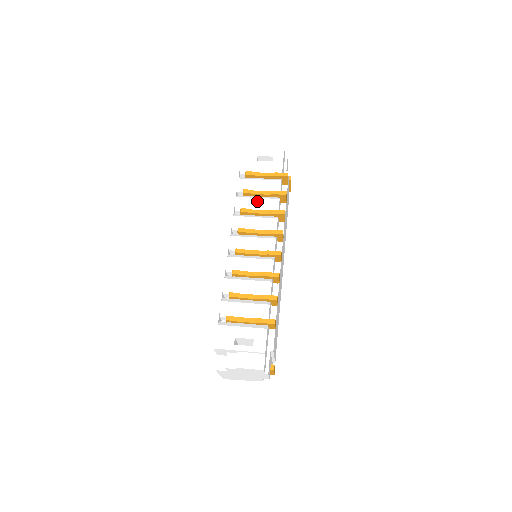
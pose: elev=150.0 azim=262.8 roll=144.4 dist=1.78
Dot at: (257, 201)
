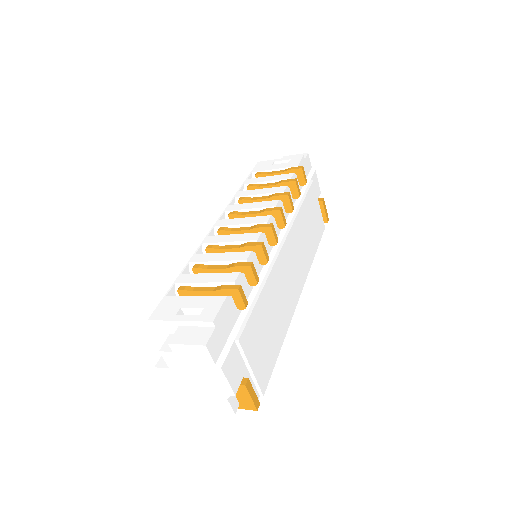
Dot at: (260, 191)
